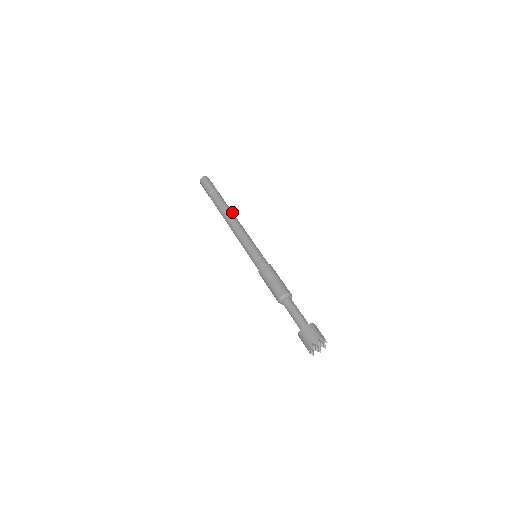
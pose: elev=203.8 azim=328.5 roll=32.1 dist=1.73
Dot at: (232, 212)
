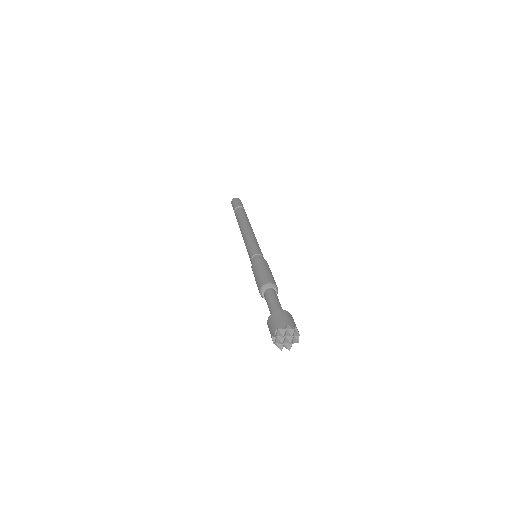
Dot at: (245, 221)
